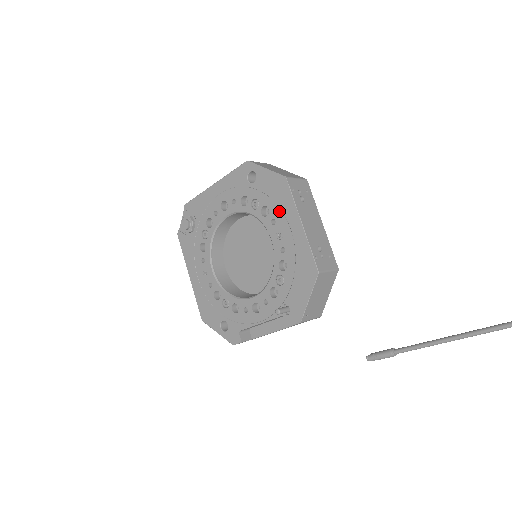
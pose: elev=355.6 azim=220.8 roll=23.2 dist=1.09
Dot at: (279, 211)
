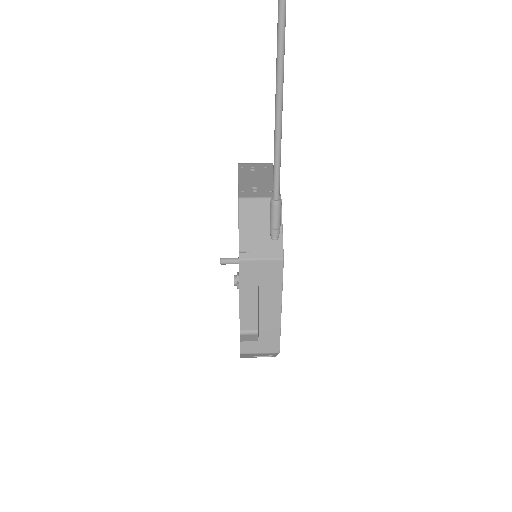
Dot at: occluded
